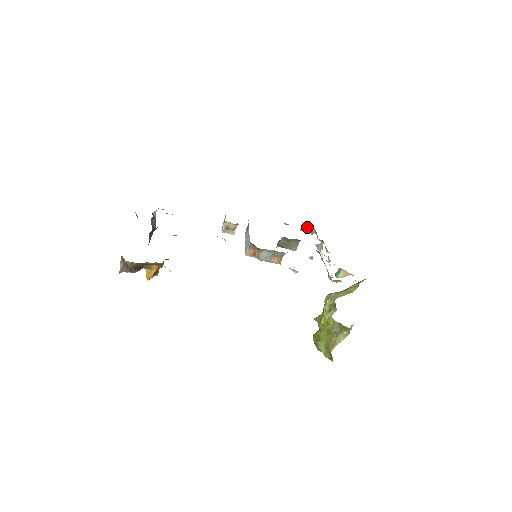
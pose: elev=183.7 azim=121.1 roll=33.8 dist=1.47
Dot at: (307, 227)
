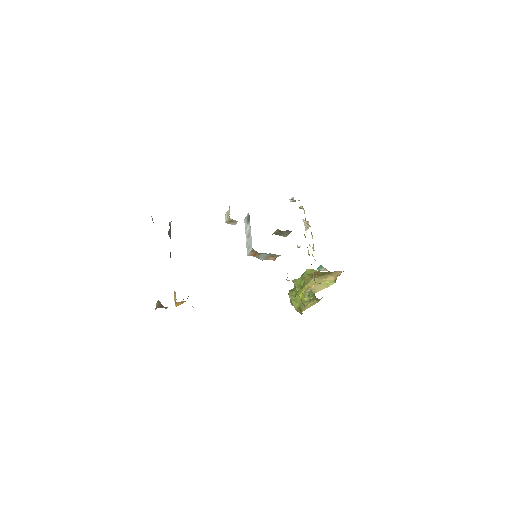
Dot at: occluded
